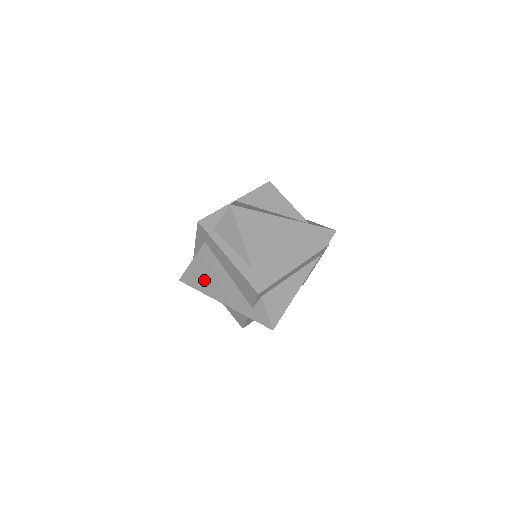
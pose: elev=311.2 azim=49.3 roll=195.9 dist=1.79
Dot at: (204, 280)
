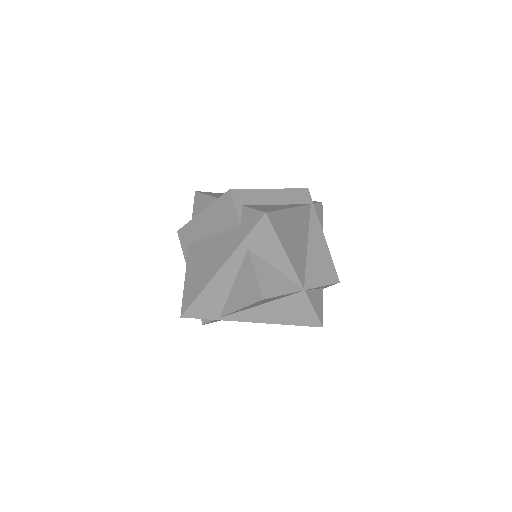
Dot at: (198, 276)
